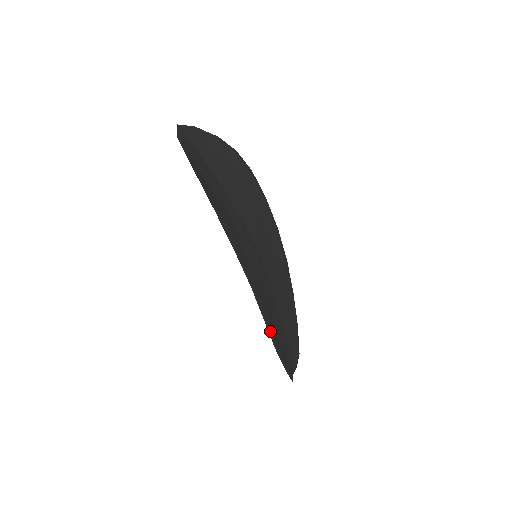
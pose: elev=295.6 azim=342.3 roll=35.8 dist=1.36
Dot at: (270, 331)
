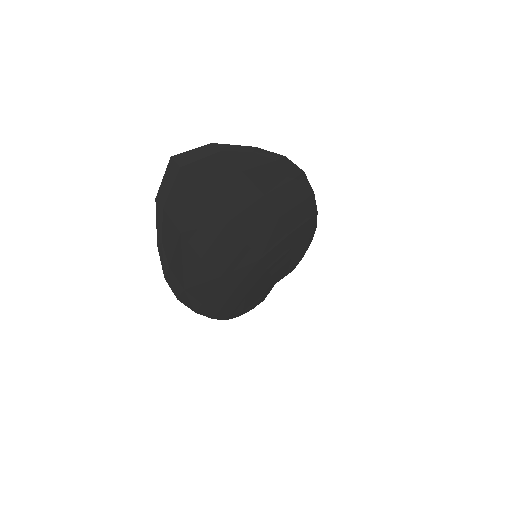
Dot at: (235, 315)
